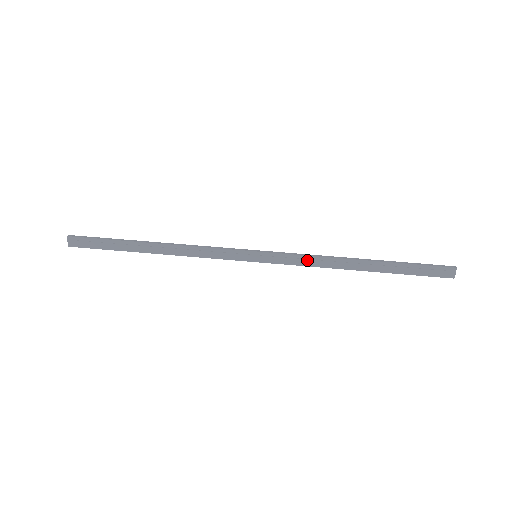
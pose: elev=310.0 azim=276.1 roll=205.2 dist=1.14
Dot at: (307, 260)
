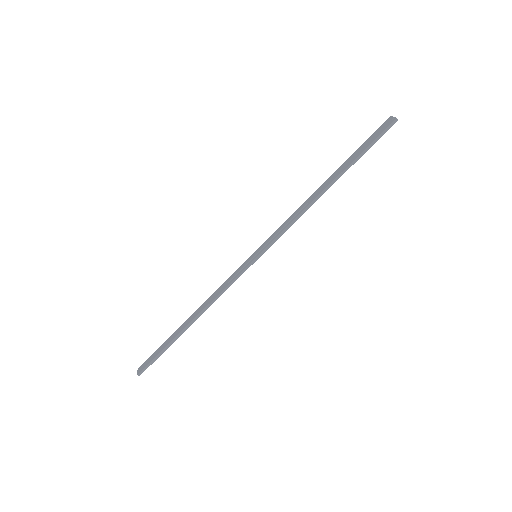
Dot at: (291, 224)
